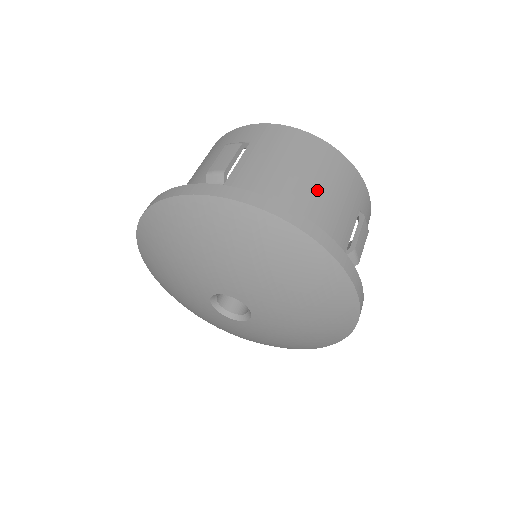
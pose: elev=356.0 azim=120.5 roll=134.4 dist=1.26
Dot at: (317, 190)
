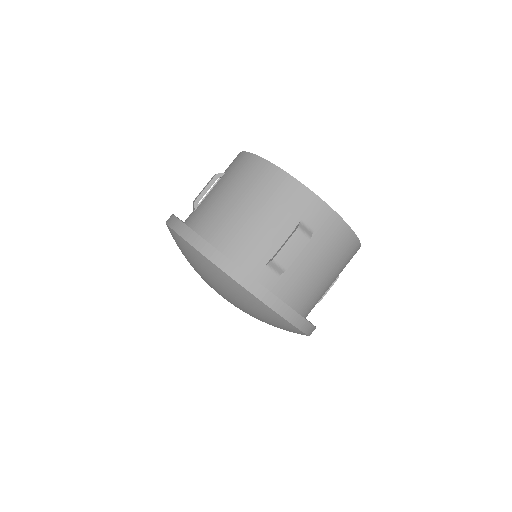
Dot at: (244, 211)
